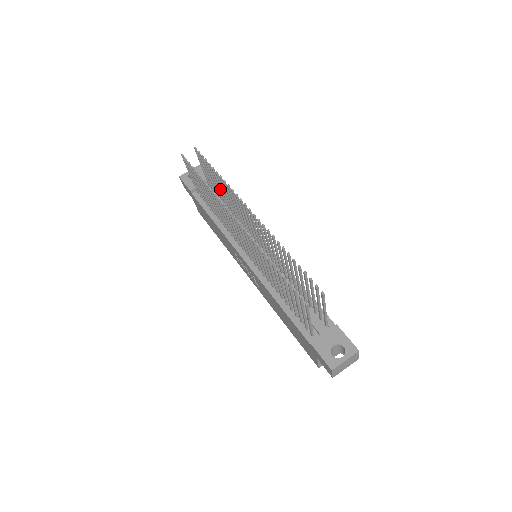
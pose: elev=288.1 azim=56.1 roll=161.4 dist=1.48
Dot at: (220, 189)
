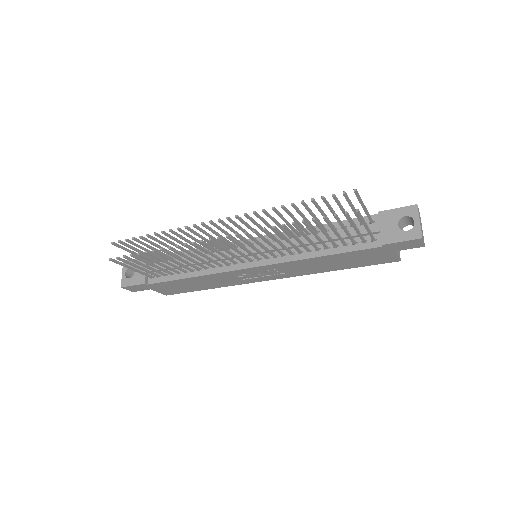
Dot at: occluded
